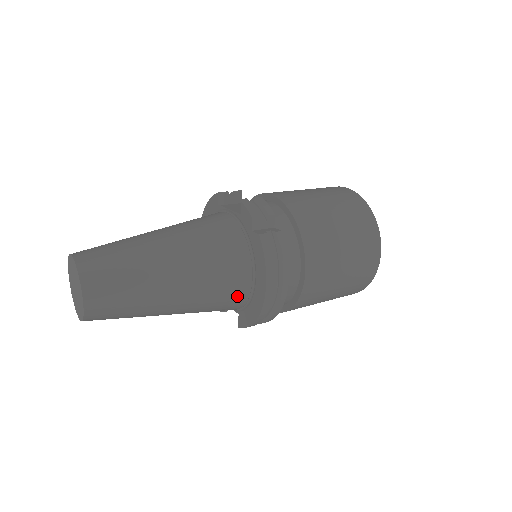
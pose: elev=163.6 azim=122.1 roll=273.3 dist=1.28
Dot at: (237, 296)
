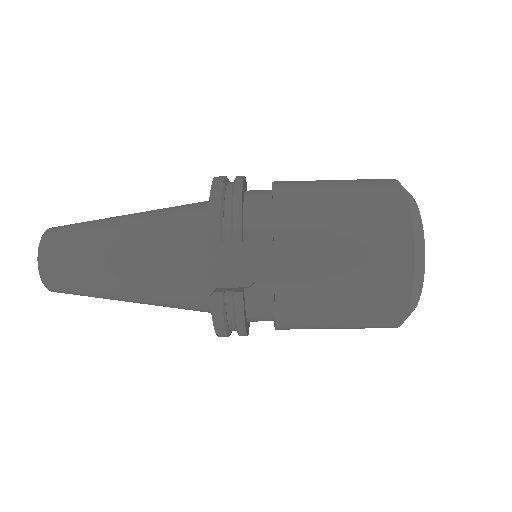
Dot at: (197, 207)
